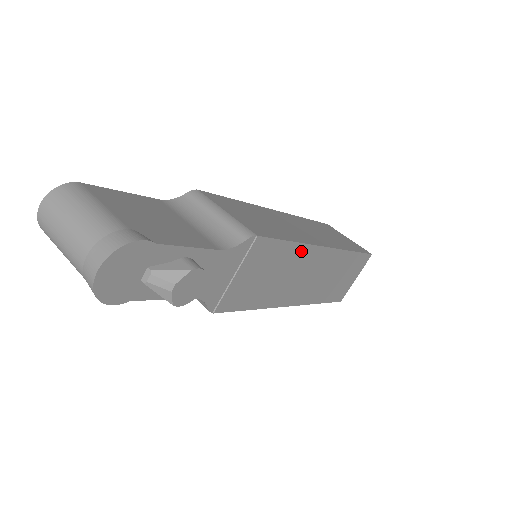
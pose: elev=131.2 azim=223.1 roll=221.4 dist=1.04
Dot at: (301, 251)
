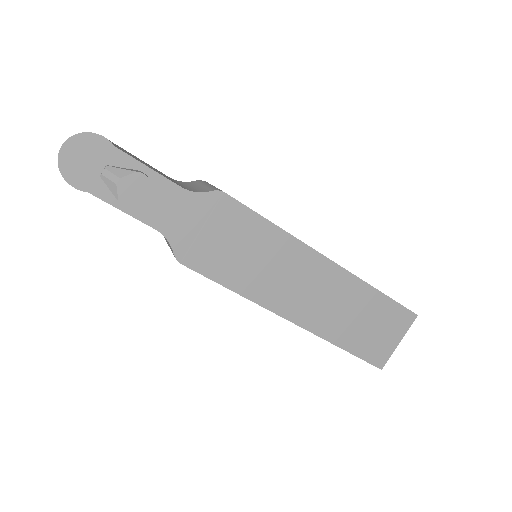
Dot at: (290, 244)
